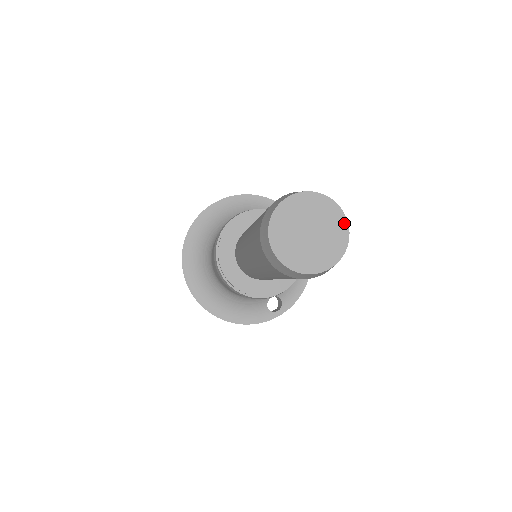
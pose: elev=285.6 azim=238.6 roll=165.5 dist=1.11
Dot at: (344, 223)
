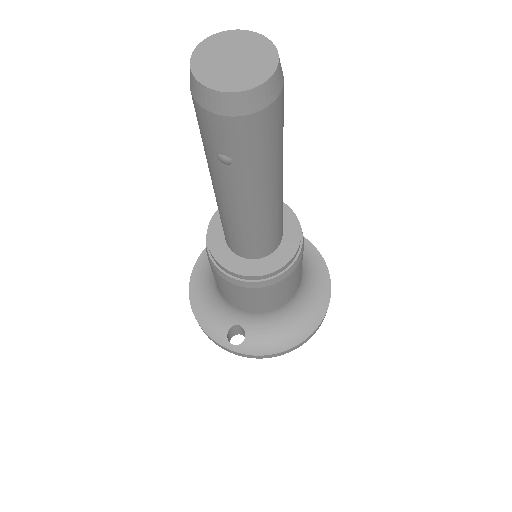
Dot at: (266, 76)
